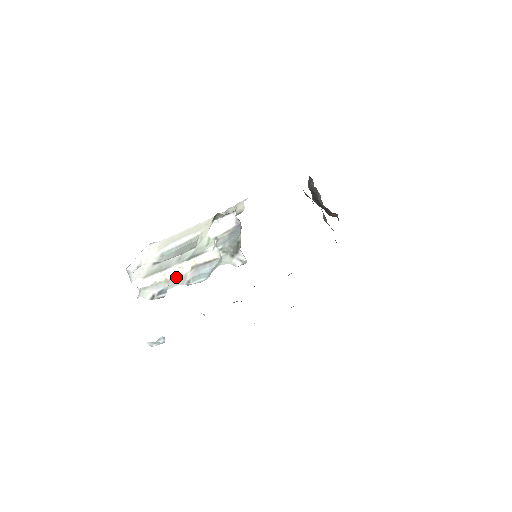
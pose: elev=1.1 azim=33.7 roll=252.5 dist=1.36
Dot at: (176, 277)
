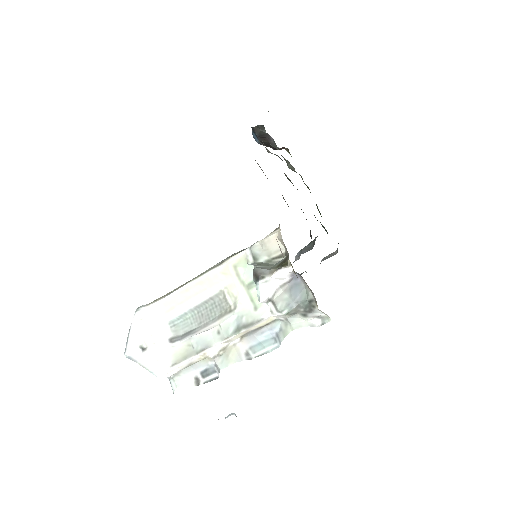
Dot at: (223, 352)
